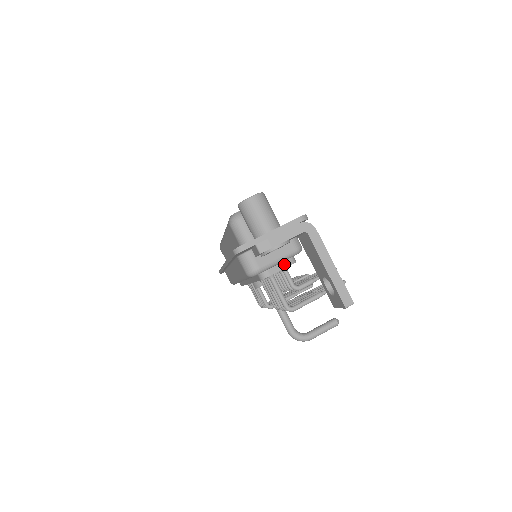
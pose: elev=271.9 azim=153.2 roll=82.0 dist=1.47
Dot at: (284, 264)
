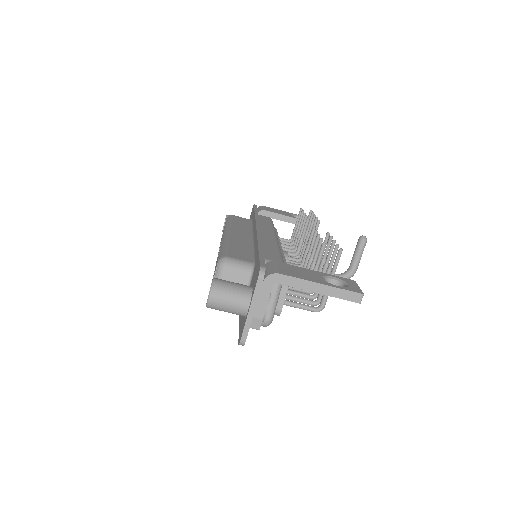
Dot at: (283, 291)
